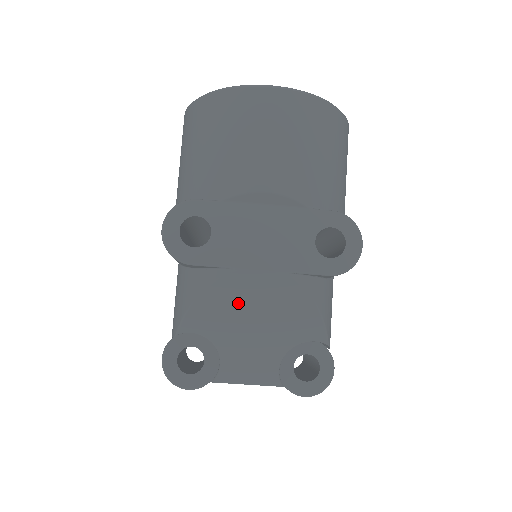
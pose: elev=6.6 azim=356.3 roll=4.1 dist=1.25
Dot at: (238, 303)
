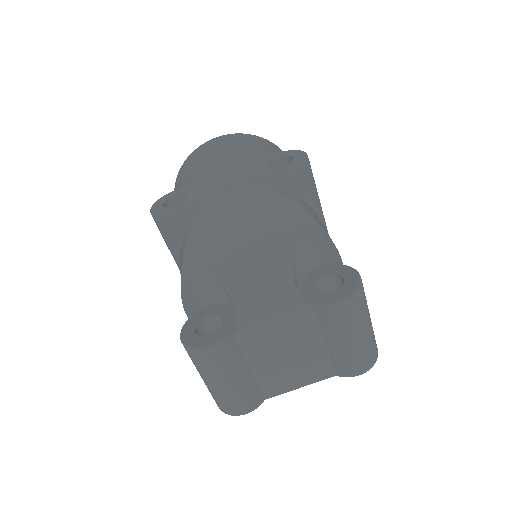
Dot at: (224, 229)
